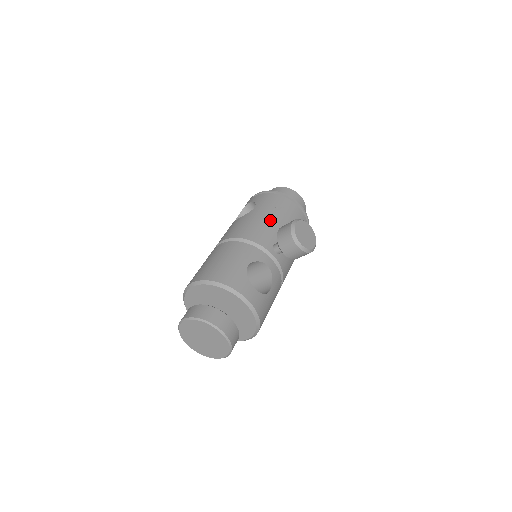
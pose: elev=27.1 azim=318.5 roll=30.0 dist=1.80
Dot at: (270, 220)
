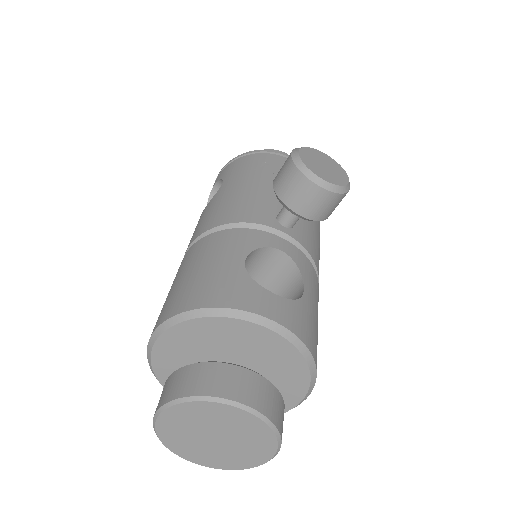
Dot at: (254, 186)
